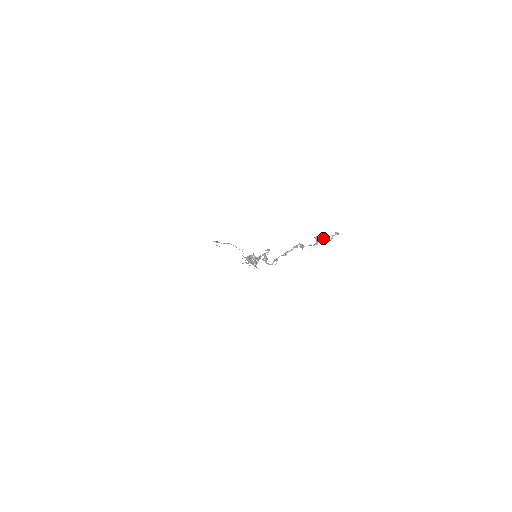
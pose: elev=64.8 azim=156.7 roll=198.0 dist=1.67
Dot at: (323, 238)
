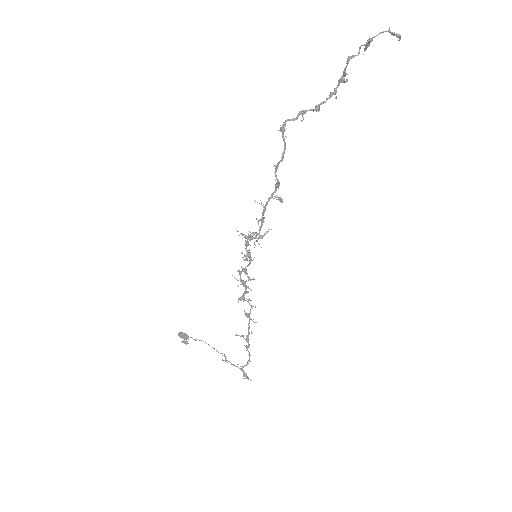
Dot at: (379, 33)
